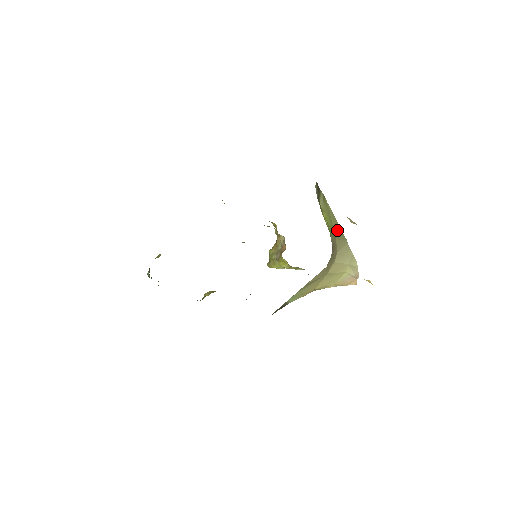
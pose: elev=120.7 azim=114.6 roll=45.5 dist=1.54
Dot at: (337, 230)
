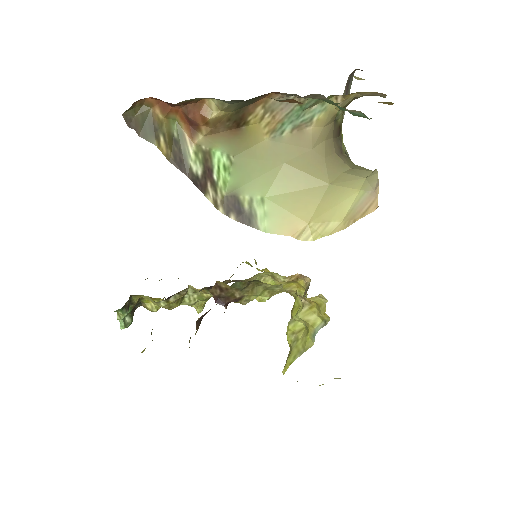
Dot at: occluded
